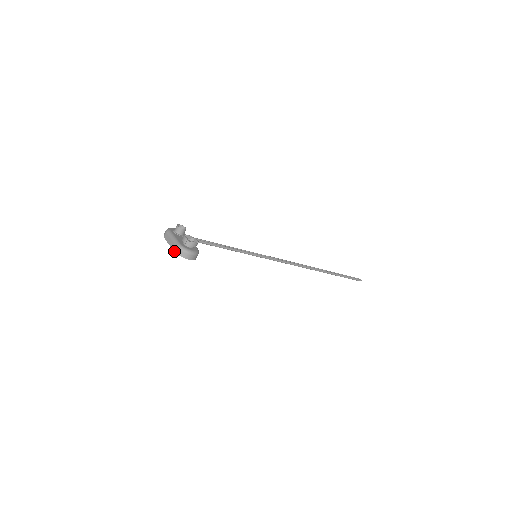
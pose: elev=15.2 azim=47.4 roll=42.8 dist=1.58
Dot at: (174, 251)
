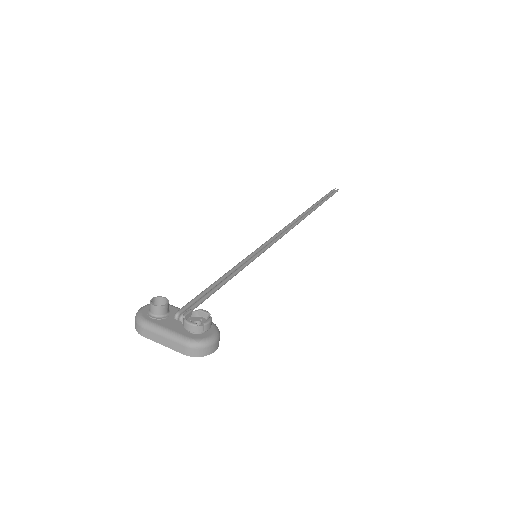
Dot at: occluded
